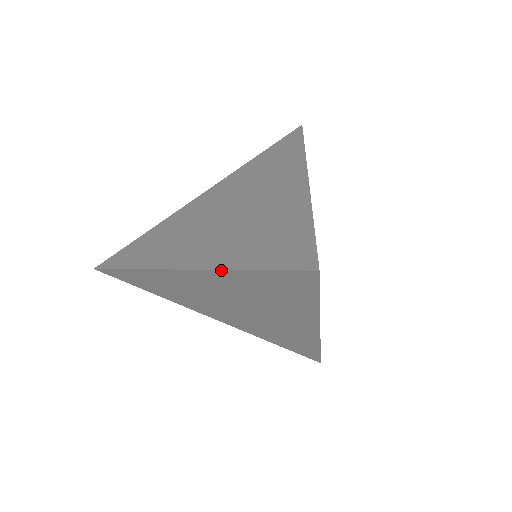
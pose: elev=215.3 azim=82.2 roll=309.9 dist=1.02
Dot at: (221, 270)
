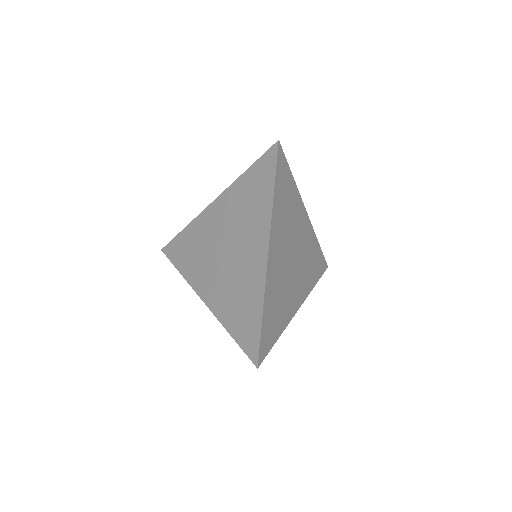
Dot at: (221, 323)
